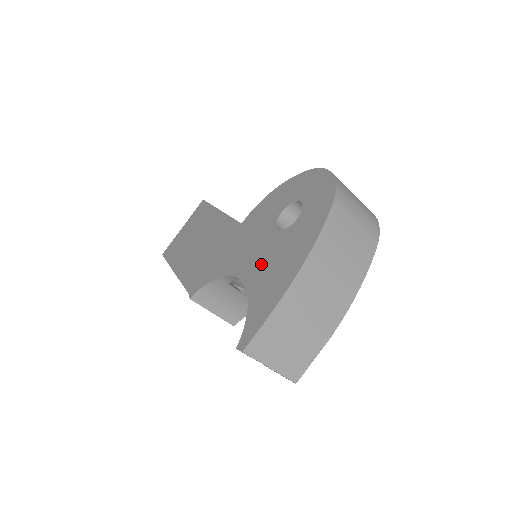
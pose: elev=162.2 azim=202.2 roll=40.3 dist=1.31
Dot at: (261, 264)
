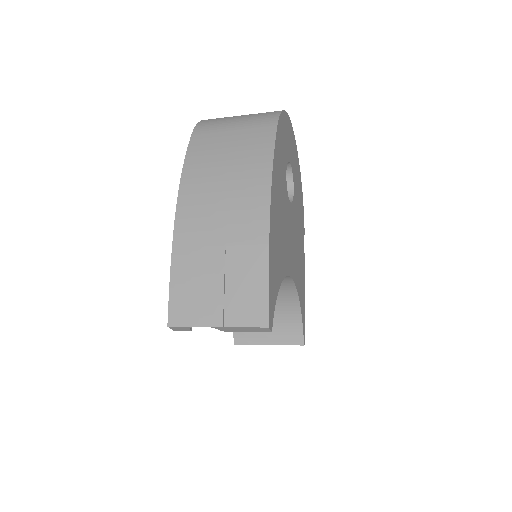
Dot at: occluded
